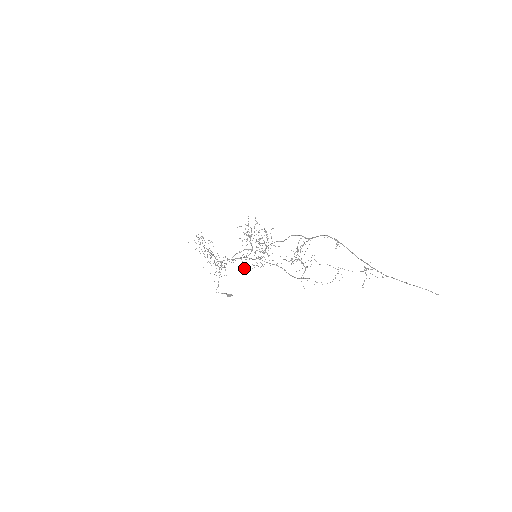
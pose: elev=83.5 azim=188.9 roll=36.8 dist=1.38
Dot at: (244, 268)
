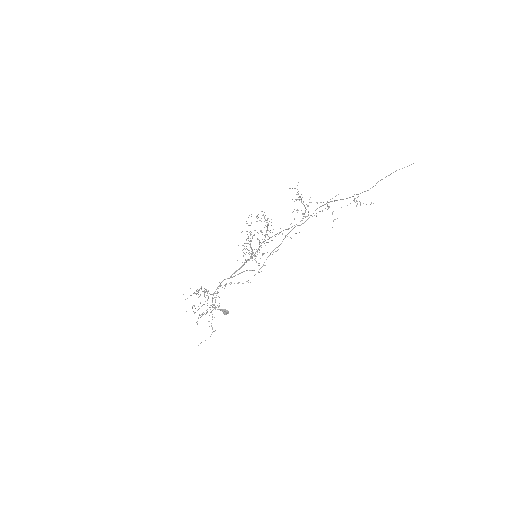
Dot at: occluded
